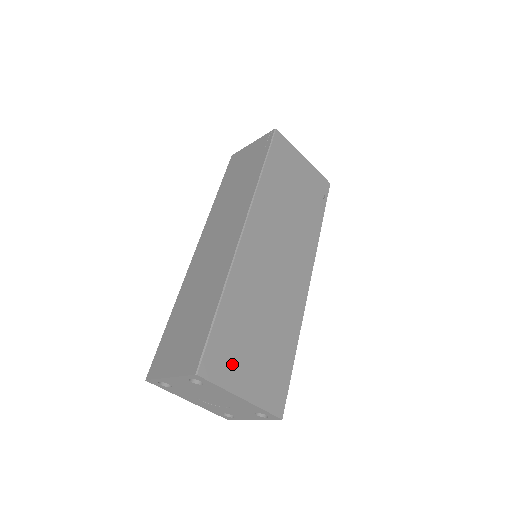
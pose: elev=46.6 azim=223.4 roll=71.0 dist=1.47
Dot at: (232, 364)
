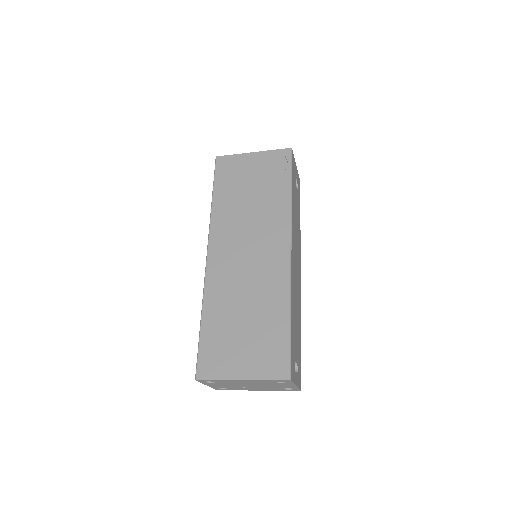
Dot at: (224, 359)
